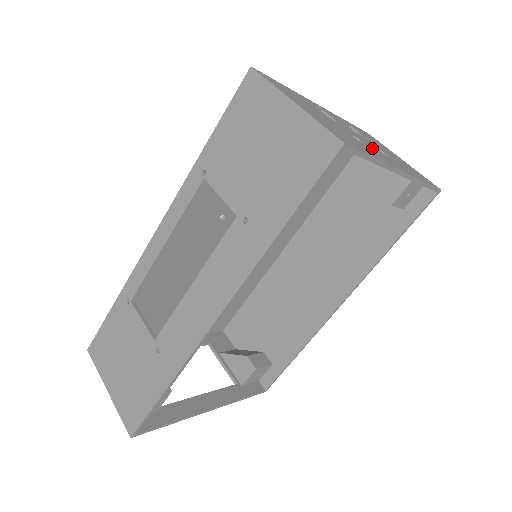
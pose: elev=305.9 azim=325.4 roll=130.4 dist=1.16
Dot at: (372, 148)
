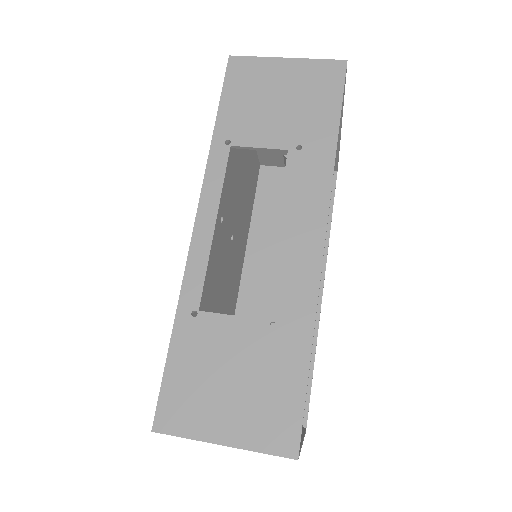
Dot at: occluded
